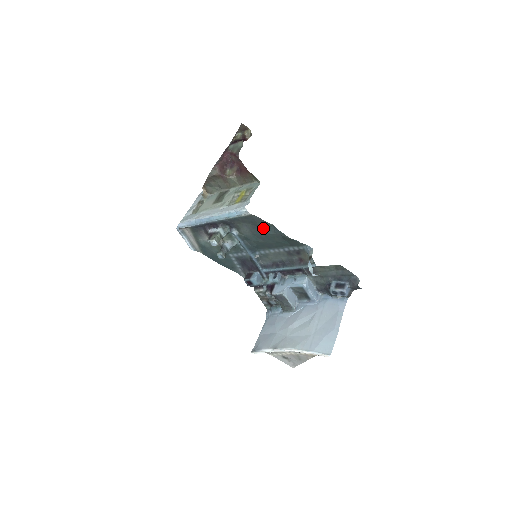
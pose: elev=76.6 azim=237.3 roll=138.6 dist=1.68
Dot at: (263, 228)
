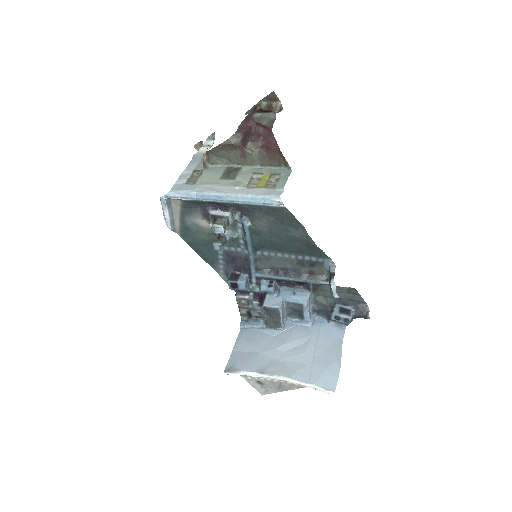
Dot at: (288, 227)
